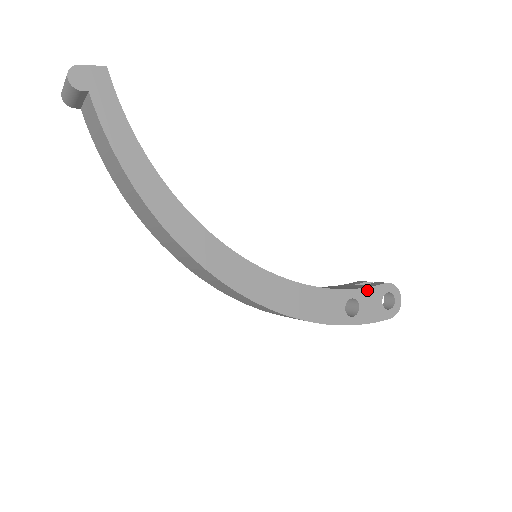
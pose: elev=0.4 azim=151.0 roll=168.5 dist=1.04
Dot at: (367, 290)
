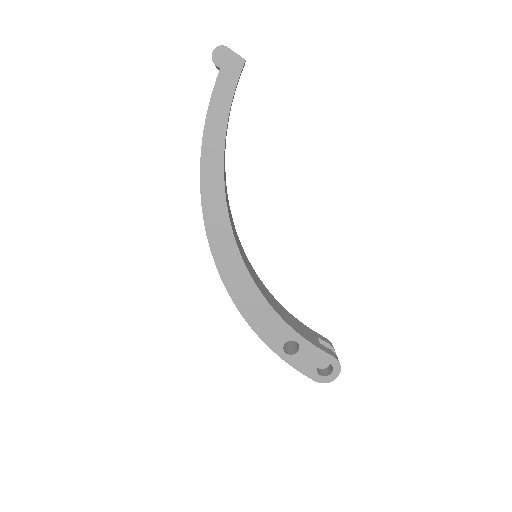
Dot at: (314, 348)
